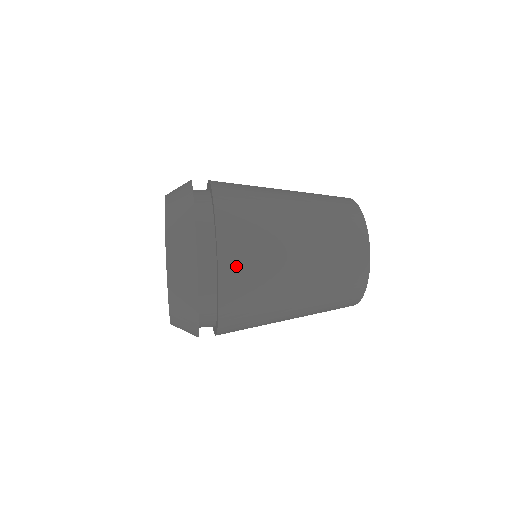
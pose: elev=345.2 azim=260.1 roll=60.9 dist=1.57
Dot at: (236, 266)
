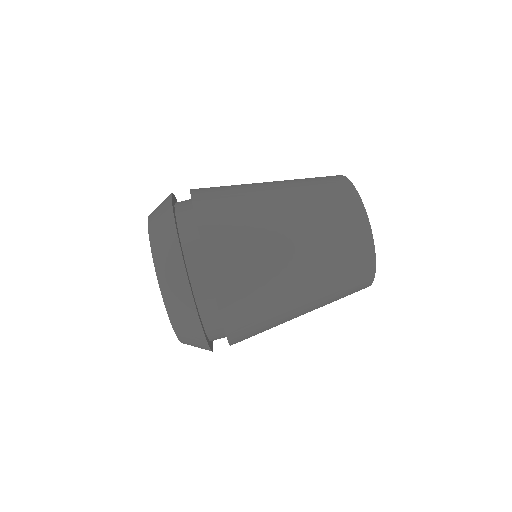
Dot at: occluded
